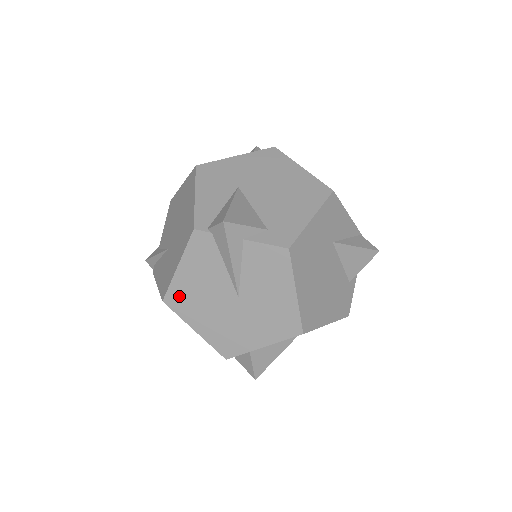
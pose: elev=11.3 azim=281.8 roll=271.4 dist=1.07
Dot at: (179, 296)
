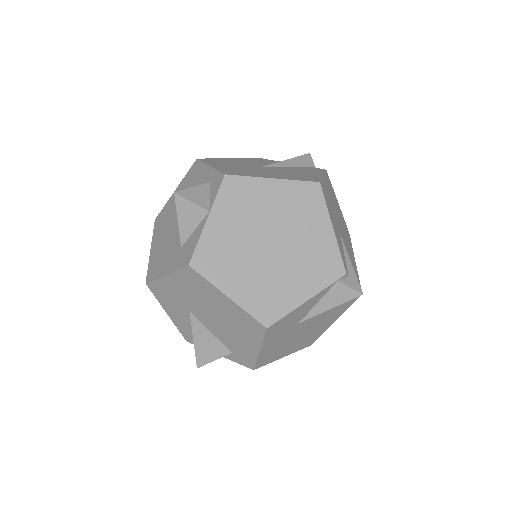
Dot at: occluded
